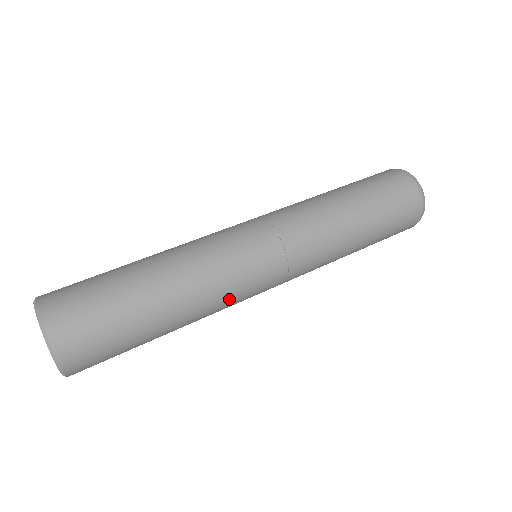
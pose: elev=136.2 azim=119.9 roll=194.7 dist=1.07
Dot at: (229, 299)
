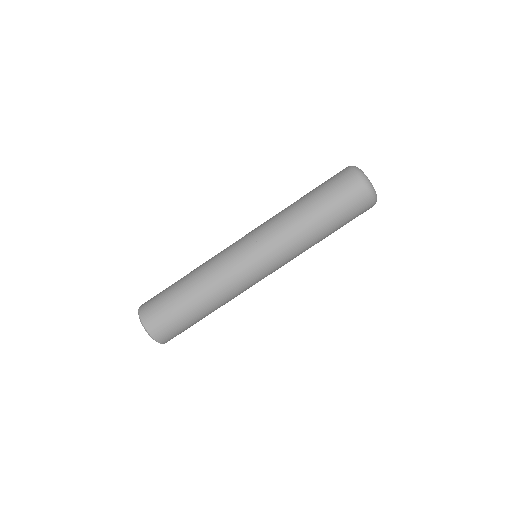
Dot at: (237, 288)
